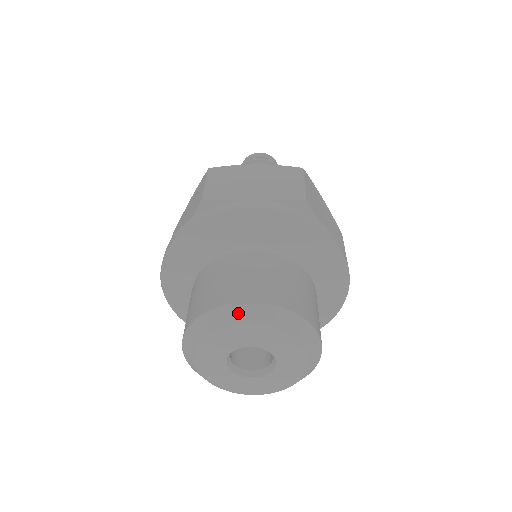
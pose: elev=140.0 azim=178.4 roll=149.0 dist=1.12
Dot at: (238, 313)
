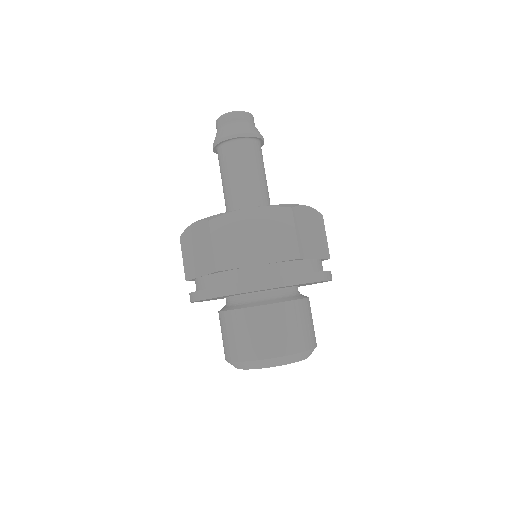
Dot at: occluded
